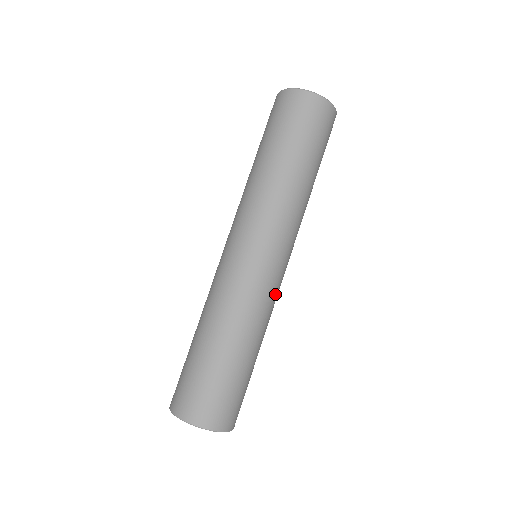
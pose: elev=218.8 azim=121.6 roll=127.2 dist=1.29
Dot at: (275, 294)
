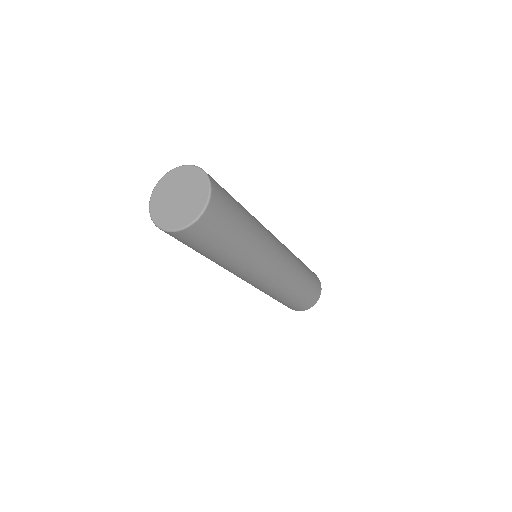
Dot at: (282, 280)
